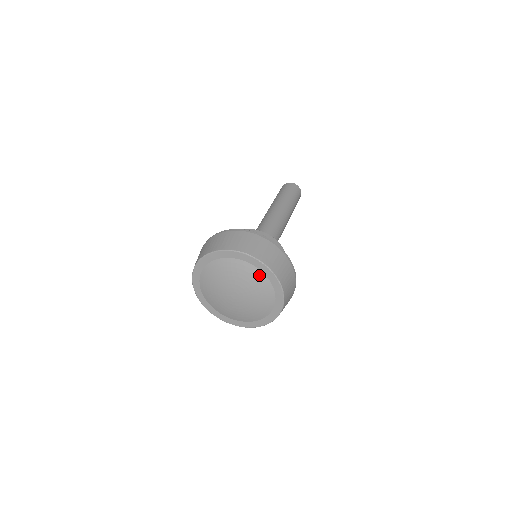
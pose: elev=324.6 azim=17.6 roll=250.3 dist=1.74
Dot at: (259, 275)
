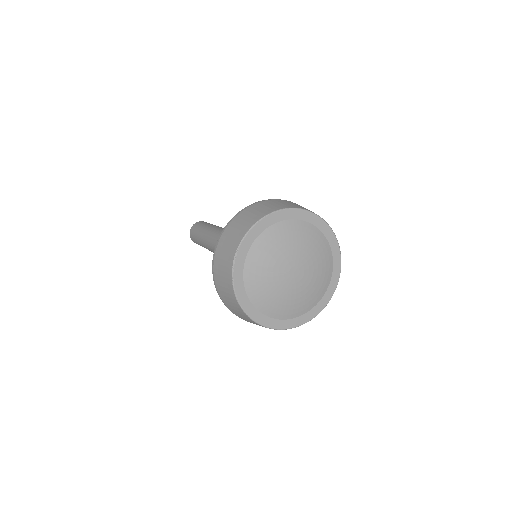
Dot at: (327, 248)
